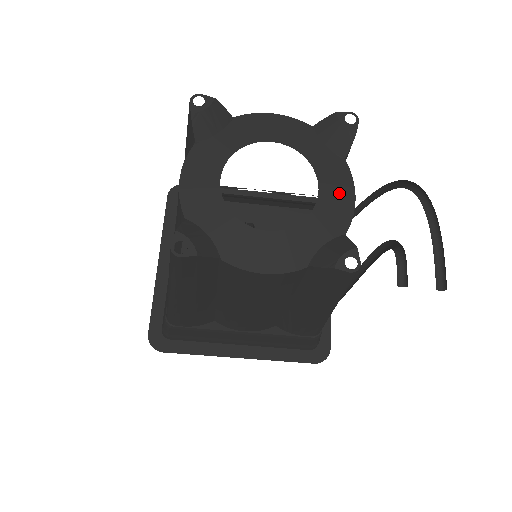
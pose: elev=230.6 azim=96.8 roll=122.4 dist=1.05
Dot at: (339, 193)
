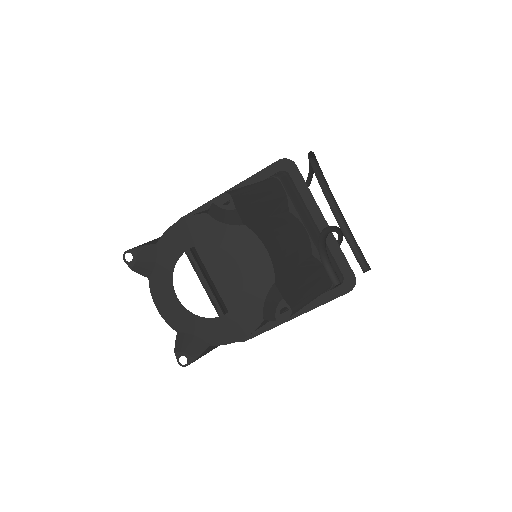
Dot at: (253, 256)
